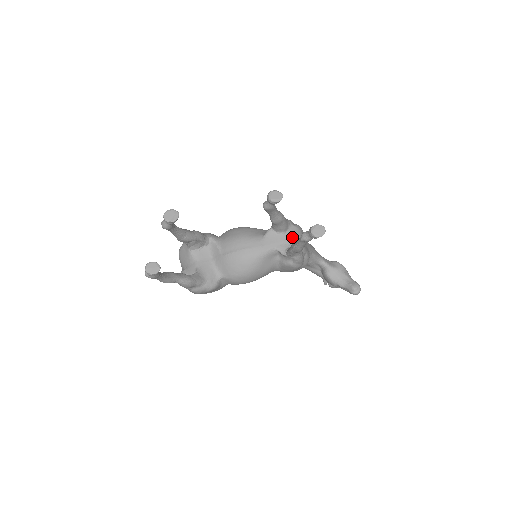
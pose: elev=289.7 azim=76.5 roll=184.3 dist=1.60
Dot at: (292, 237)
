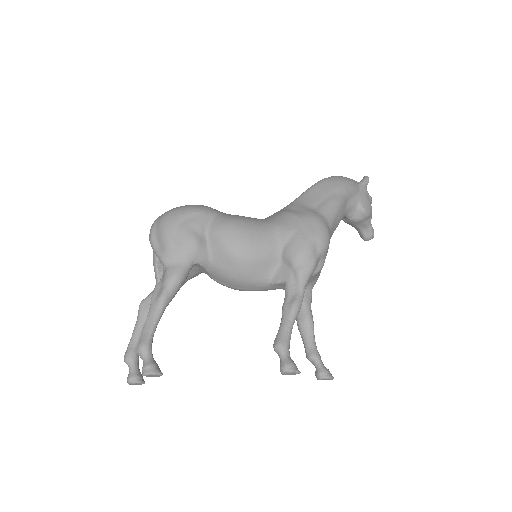
Dot at: (307, 283)
